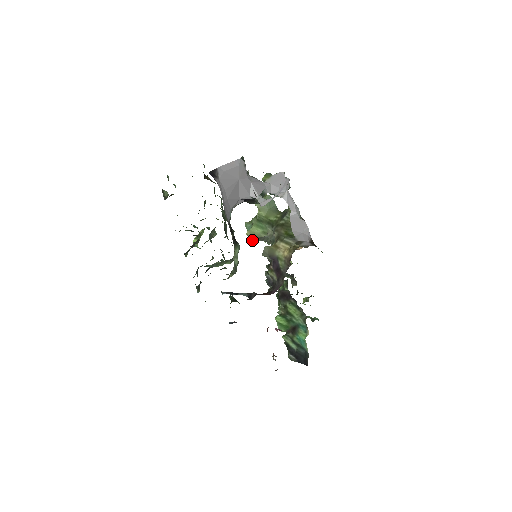
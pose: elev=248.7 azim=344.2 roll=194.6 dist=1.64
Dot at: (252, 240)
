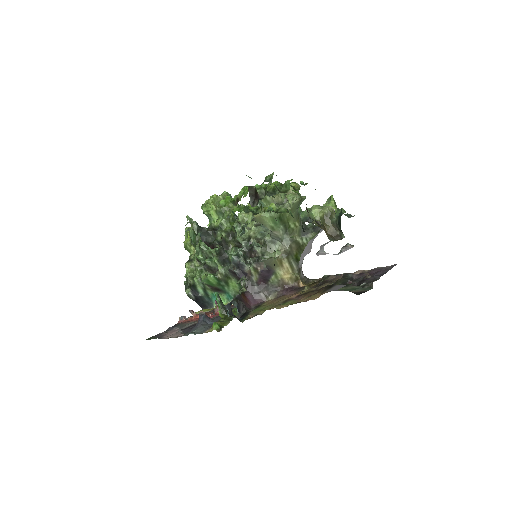
Dot at: (253, 220)
